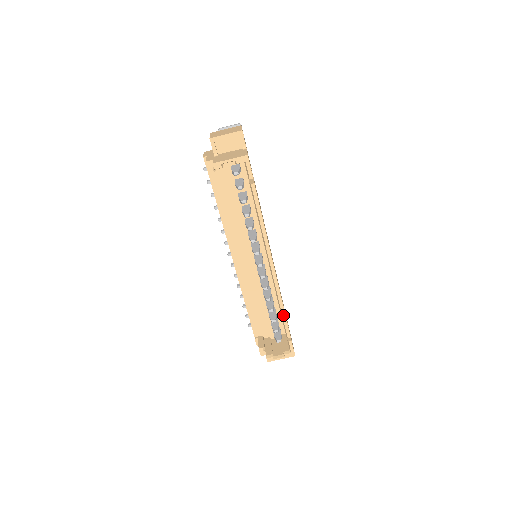
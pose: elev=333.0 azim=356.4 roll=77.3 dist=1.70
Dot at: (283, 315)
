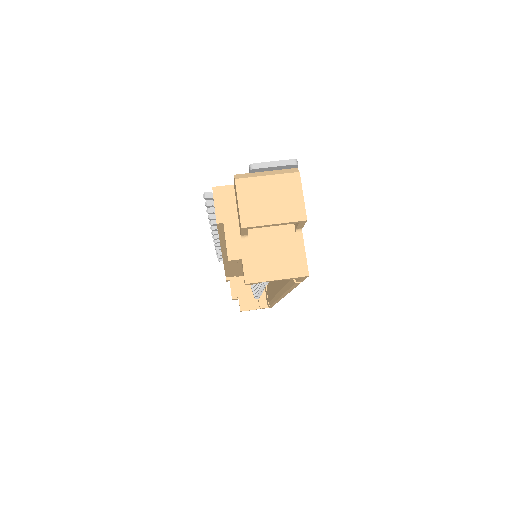
Dot at: (274, 303)
